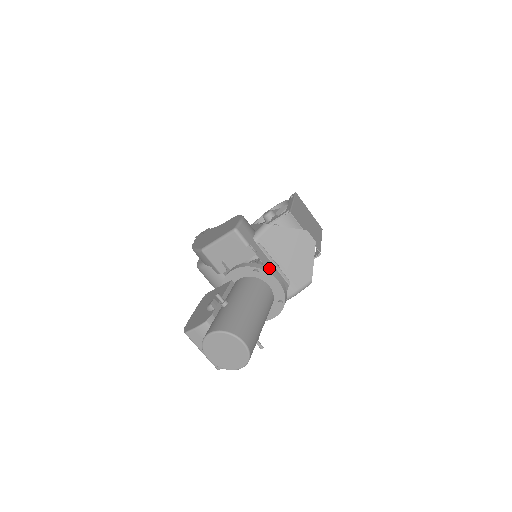
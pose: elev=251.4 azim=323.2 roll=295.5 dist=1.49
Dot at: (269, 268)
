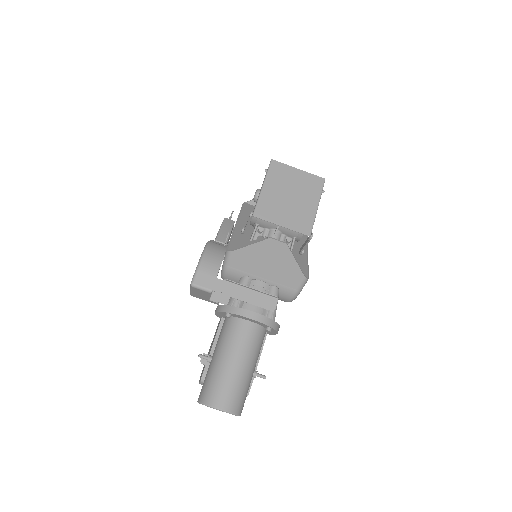
Dot at: (238, 307)
